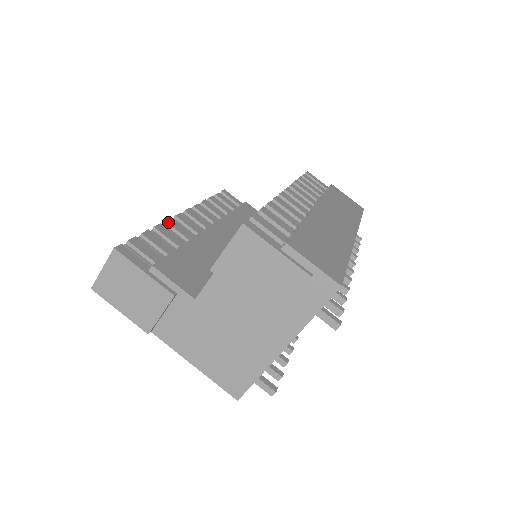
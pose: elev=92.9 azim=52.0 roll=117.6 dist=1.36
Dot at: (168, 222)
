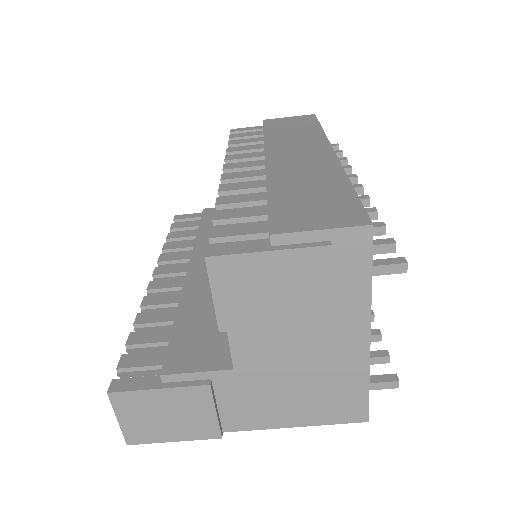
Dot at: (144, 304)
